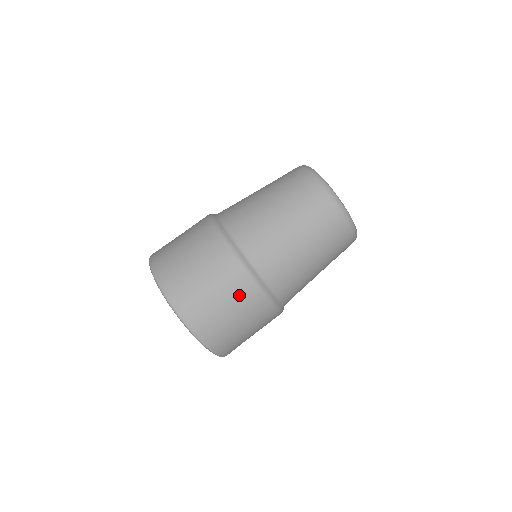
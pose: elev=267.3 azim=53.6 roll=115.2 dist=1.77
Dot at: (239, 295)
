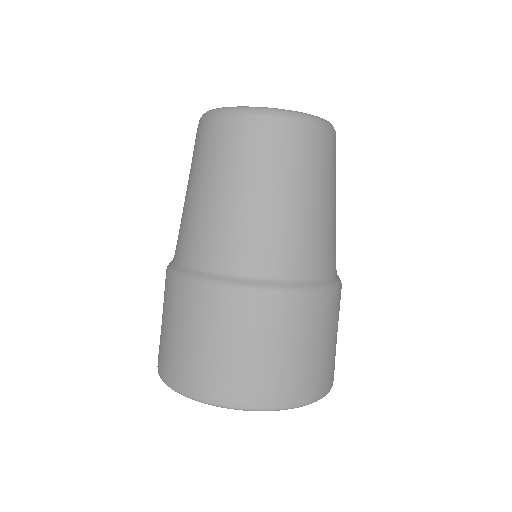
Dot at: (205, 314)
